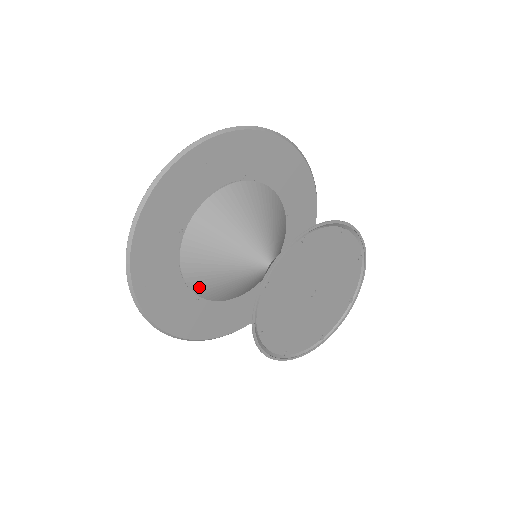
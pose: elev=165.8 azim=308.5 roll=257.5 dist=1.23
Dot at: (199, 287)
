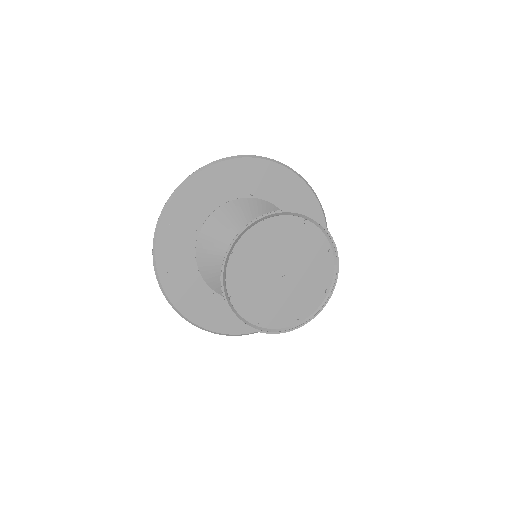
Dot at: (212, 281)
